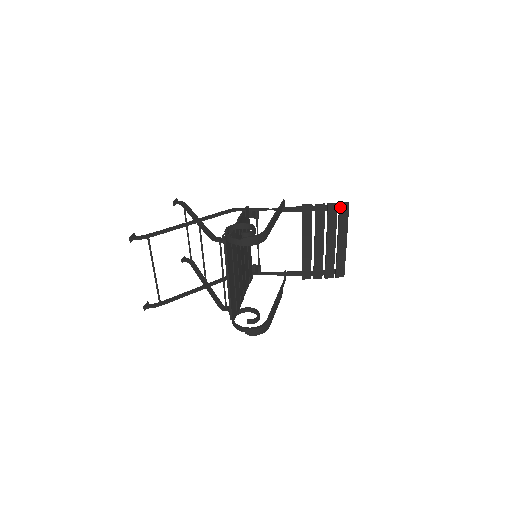
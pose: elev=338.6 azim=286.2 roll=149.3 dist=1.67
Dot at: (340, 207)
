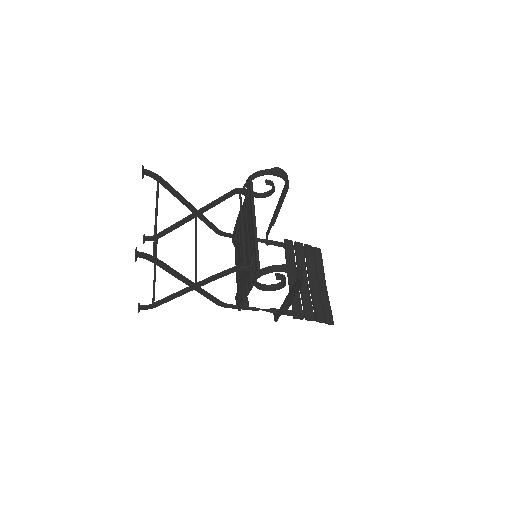
Dot at: (315, 250)
